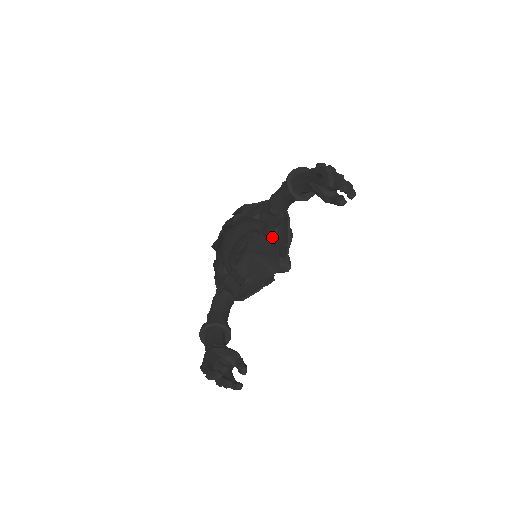
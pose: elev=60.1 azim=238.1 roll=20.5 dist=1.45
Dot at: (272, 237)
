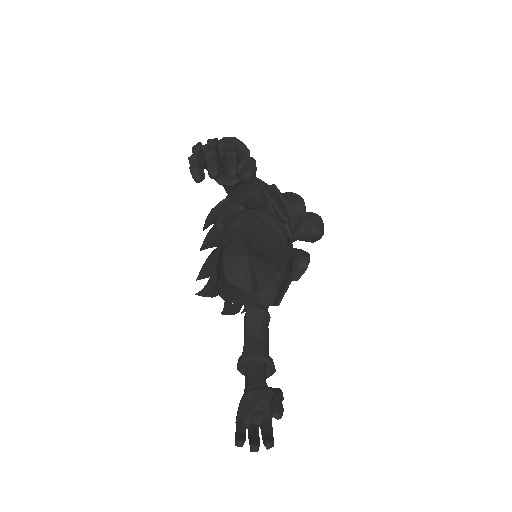
Dot at: (266, 221)
